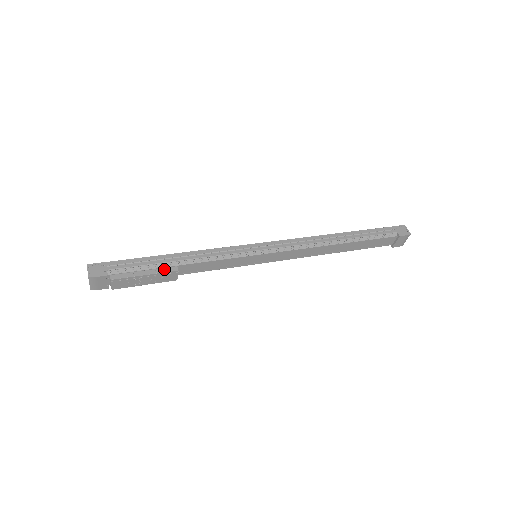
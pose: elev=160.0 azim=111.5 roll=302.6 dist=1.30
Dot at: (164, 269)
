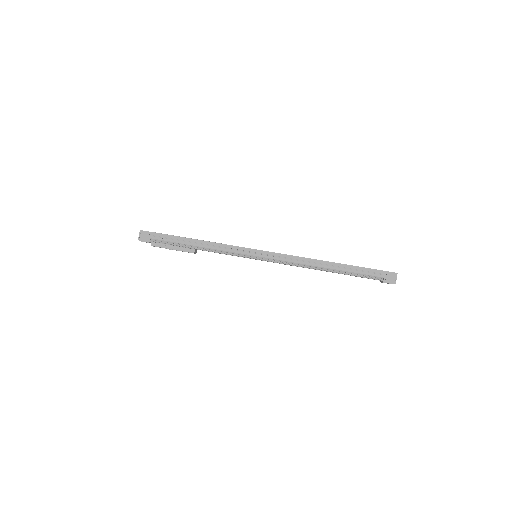
Dot at: (185, 249)
